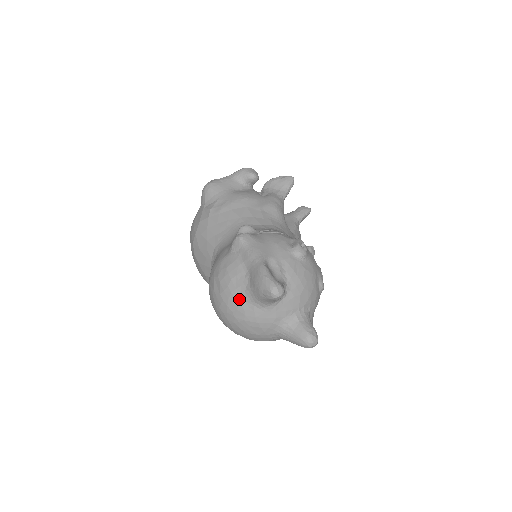
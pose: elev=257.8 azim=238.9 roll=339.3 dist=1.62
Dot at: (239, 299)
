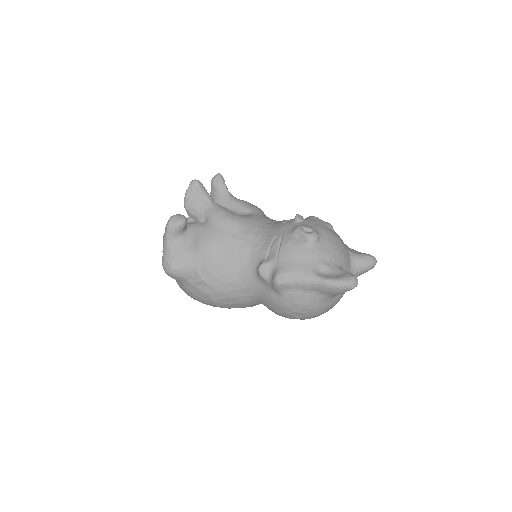
Dot at: (324, 305)
